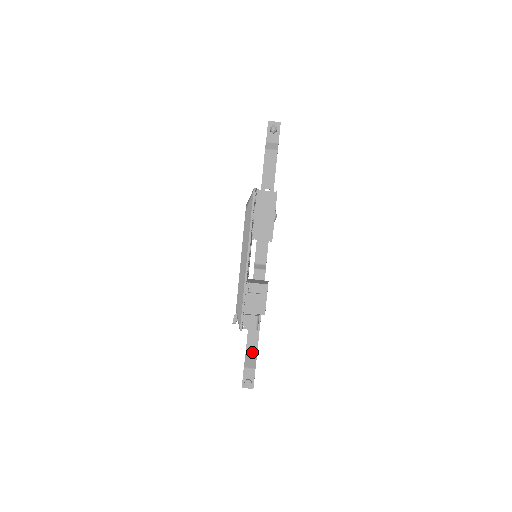
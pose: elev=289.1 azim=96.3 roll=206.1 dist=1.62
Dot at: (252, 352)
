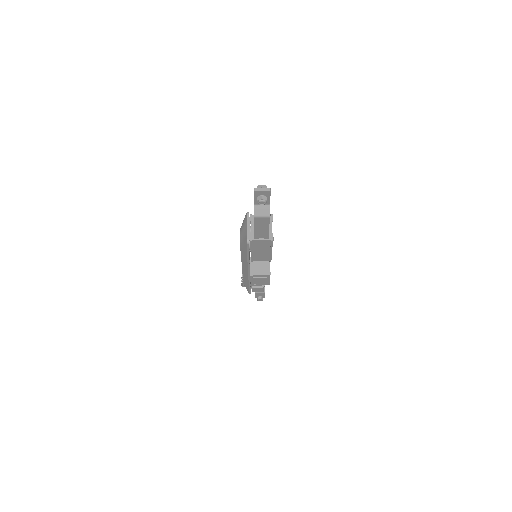
Dot at: occluded
